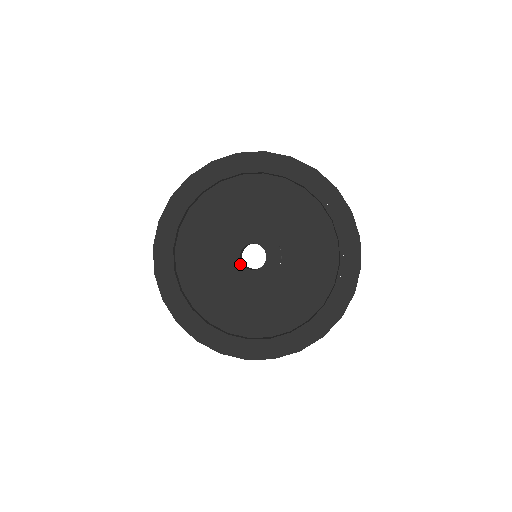
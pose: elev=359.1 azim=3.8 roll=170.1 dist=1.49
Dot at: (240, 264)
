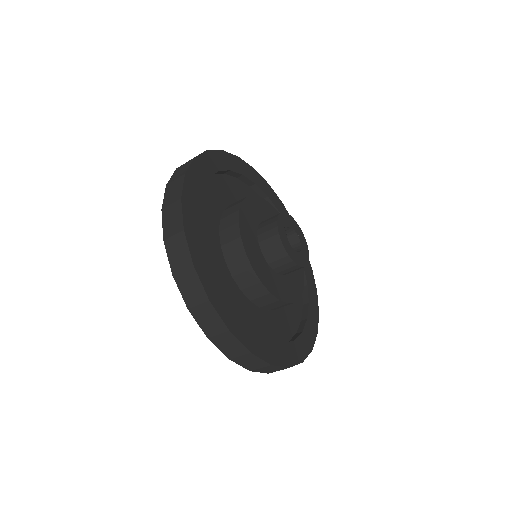
Dot at: (288, 241)
